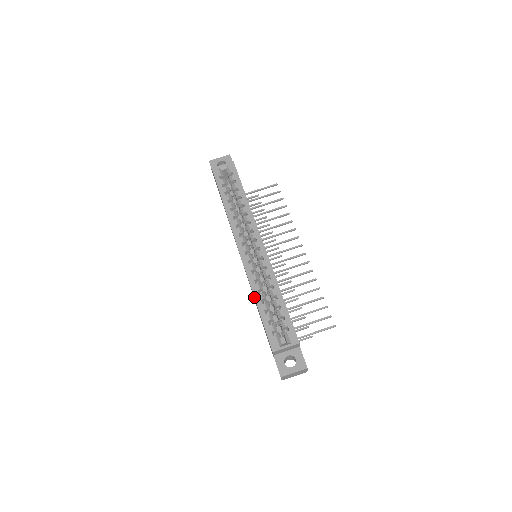
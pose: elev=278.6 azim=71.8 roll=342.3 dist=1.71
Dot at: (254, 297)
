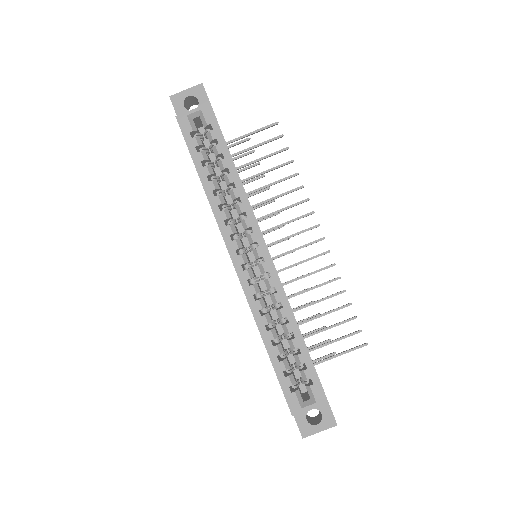
Dot at: (261, 337)
